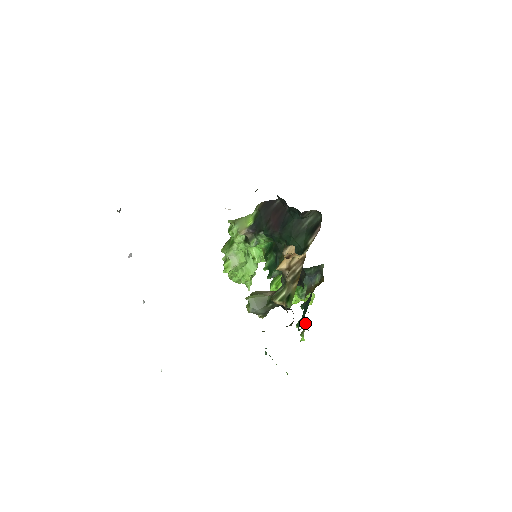
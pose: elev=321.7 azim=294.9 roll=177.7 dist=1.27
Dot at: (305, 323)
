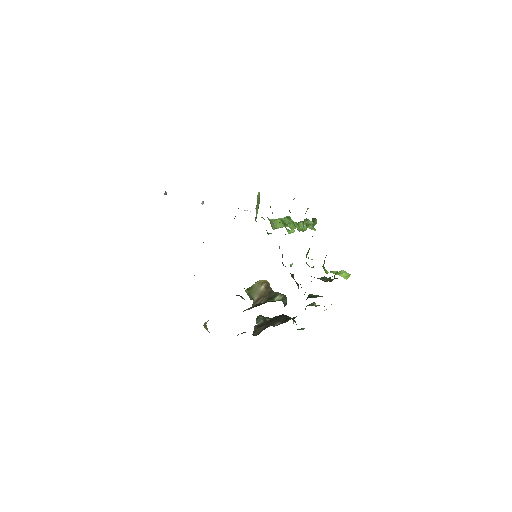
Dot at: occluded
